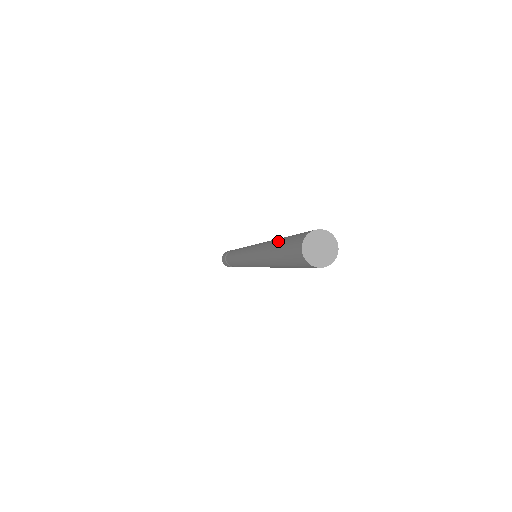
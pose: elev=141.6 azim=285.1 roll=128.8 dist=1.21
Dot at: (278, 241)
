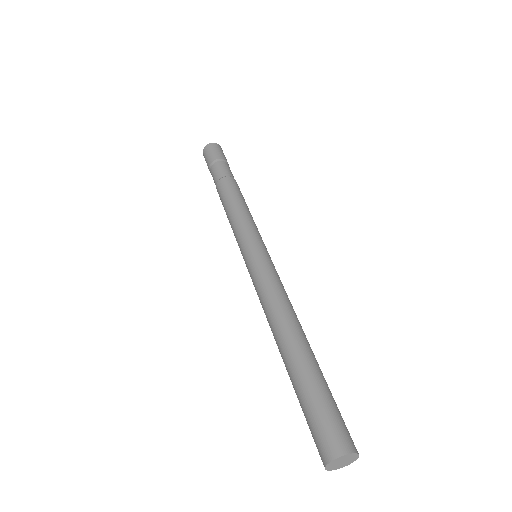
Dot at: (294, 369)
